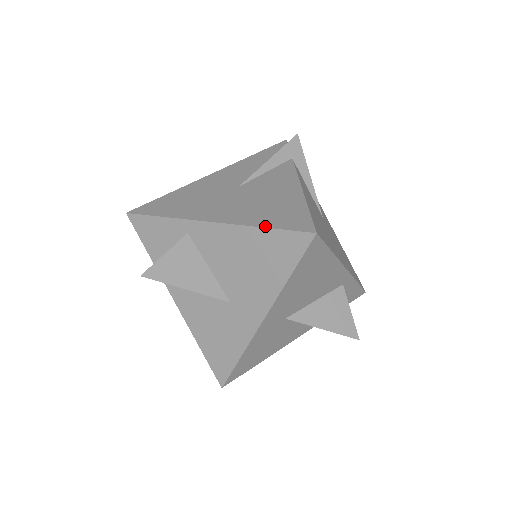
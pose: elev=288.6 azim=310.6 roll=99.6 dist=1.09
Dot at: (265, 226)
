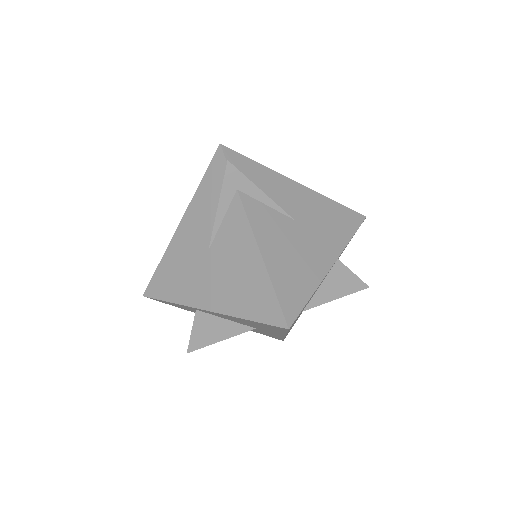
Dot at: (248, 319)
